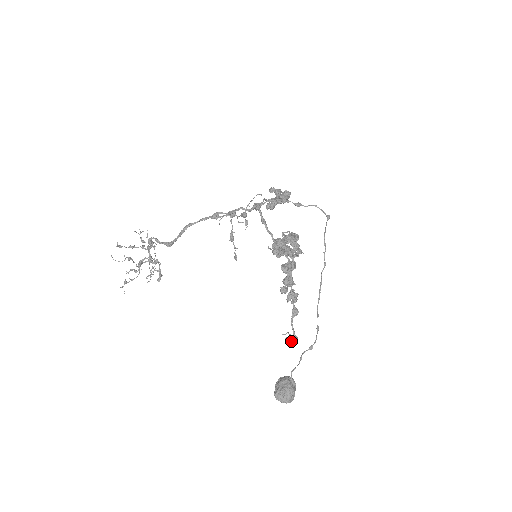
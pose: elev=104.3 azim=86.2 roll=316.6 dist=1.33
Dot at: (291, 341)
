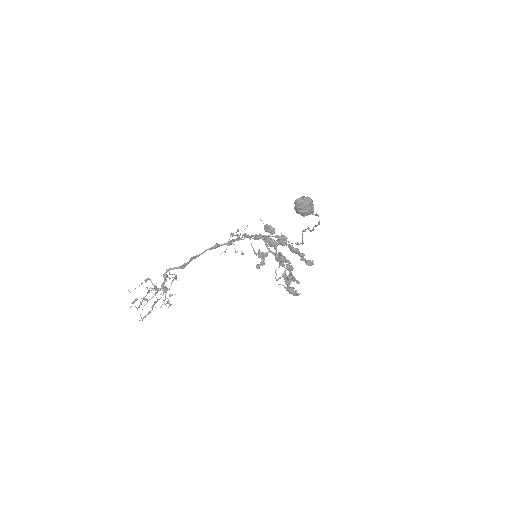
Dot at: (307, 260)
